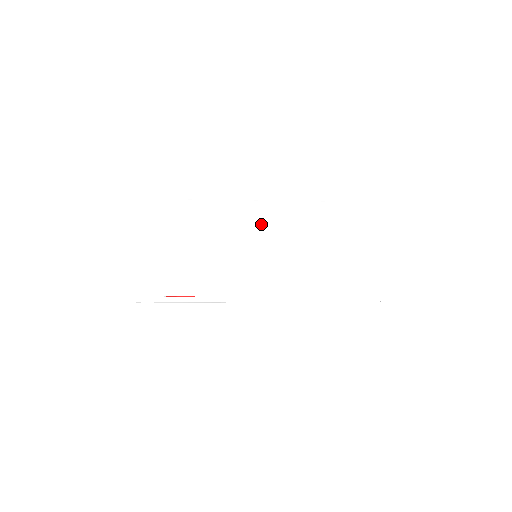
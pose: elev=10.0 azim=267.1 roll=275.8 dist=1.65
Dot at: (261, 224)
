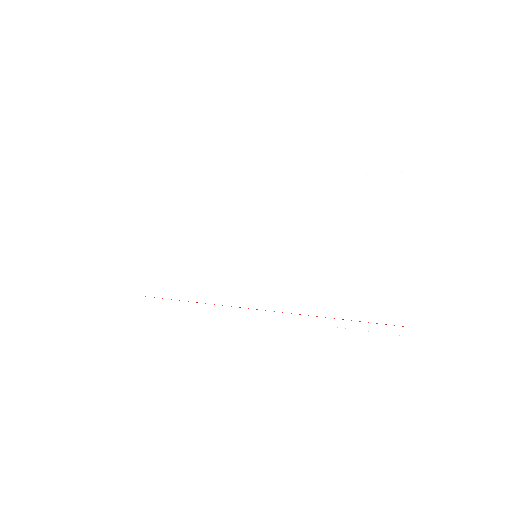
Dot at: (267, 214)
